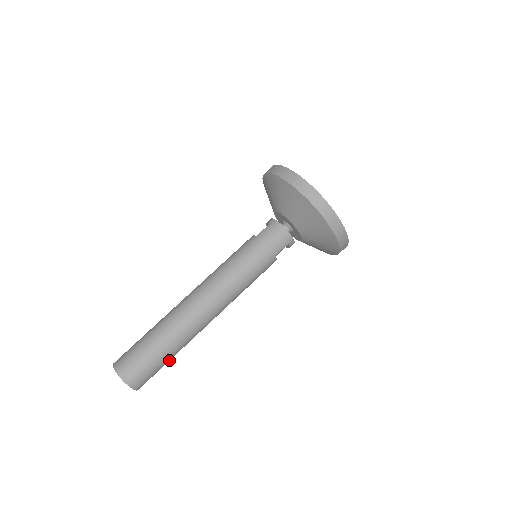
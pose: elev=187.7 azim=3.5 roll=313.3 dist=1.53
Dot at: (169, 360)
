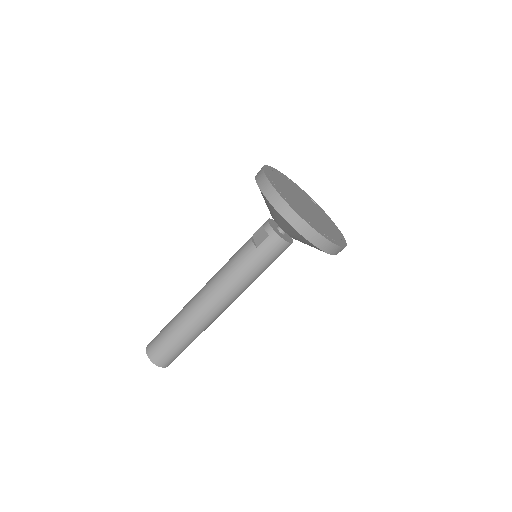
Dot at: occluded
